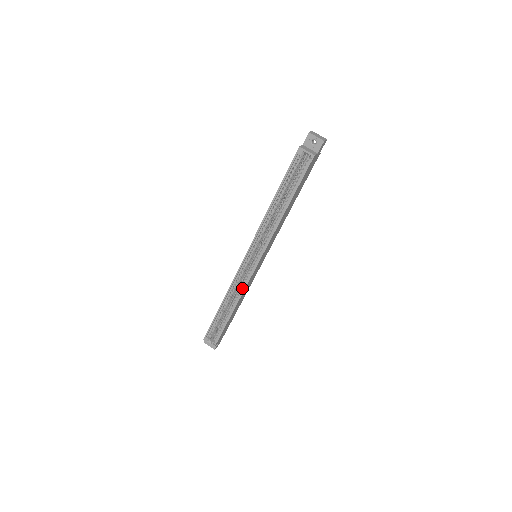
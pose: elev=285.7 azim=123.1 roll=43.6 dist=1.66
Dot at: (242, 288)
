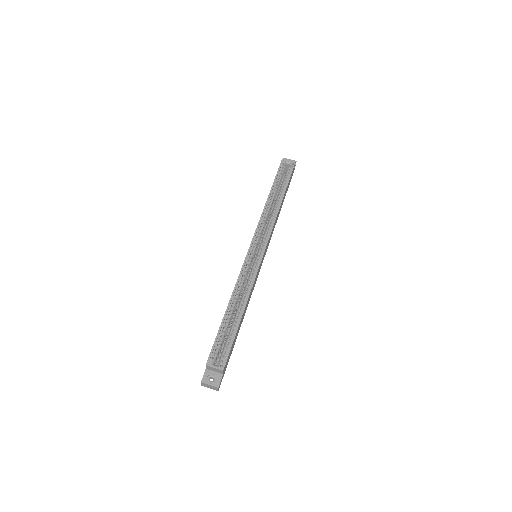
Dot at: (251, 281)
